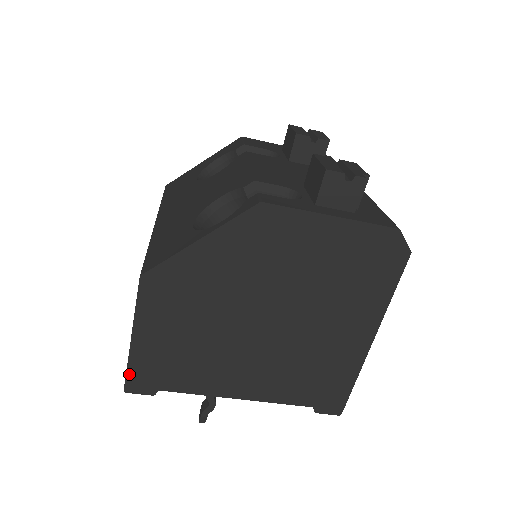
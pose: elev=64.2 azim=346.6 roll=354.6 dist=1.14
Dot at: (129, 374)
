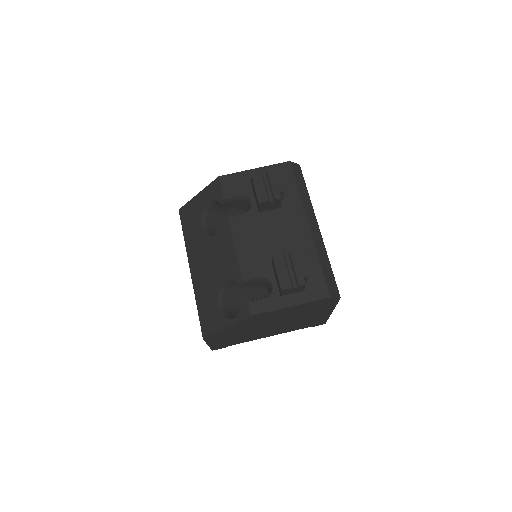
Dot at: (212, 348)
